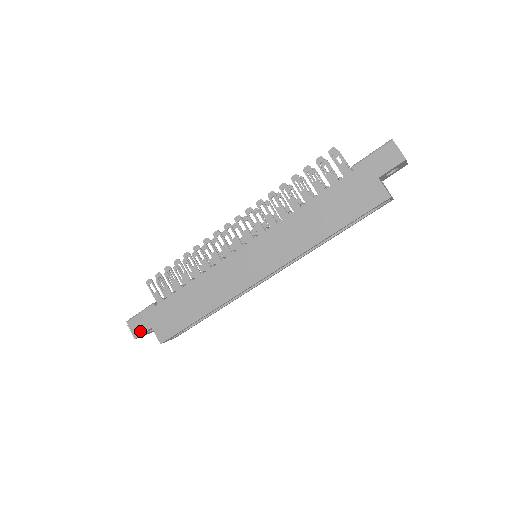
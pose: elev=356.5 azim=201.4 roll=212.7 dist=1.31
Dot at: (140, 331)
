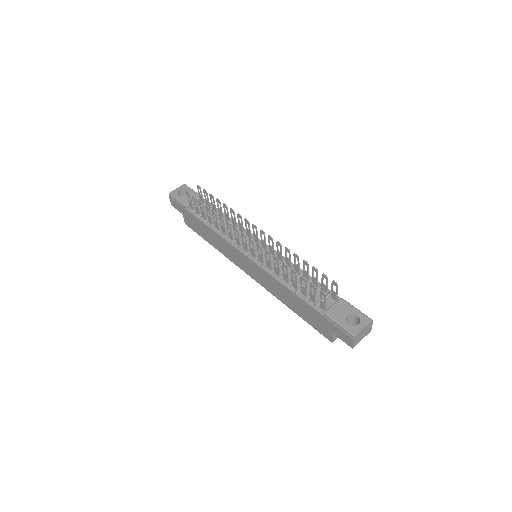
Dot at: (175, 207)
